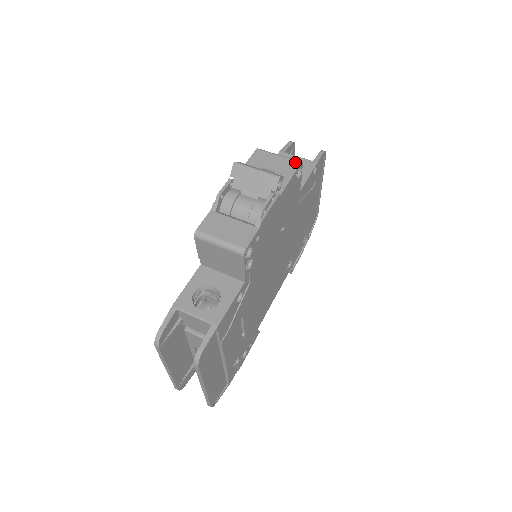
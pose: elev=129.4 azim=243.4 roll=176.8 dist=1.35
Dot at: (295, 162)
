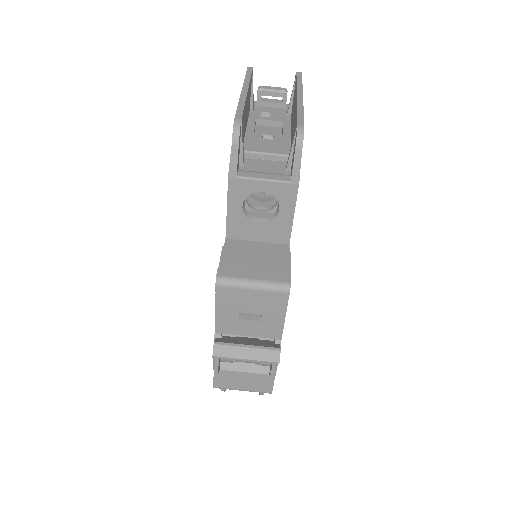
Dot at: (281, 295)
